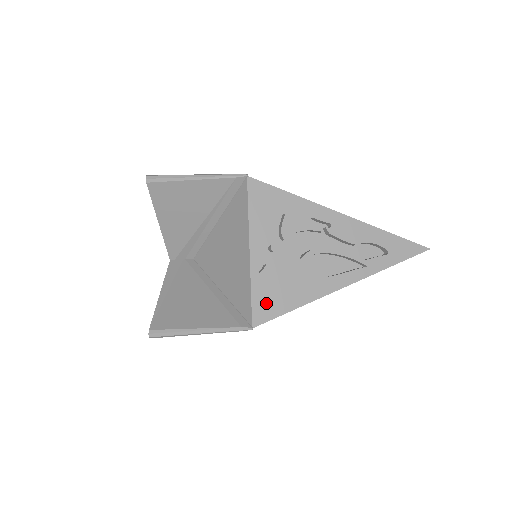
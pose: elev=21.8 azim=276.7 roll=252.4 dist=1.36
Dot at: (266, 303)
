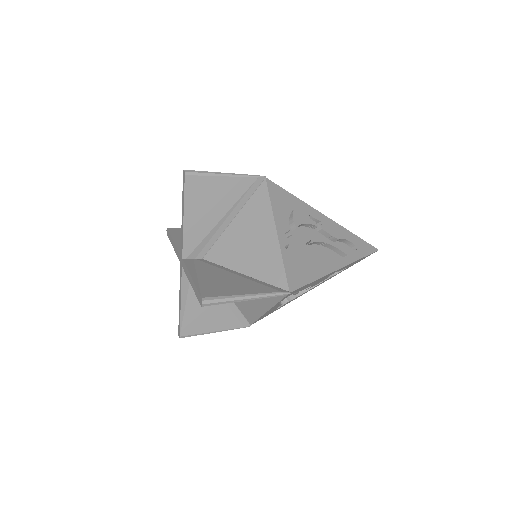
Dot at: (295, 274)
